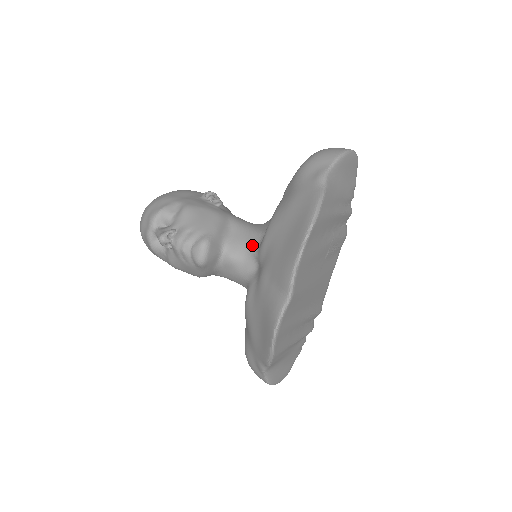
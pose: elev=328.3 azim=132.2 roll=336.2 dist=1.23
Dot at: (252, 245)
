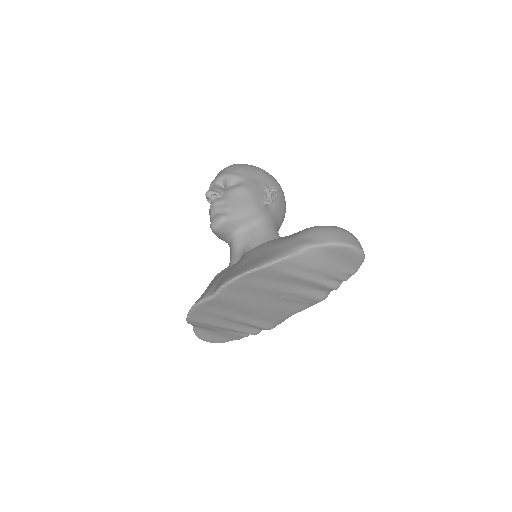
Dot at: (249, 247)
